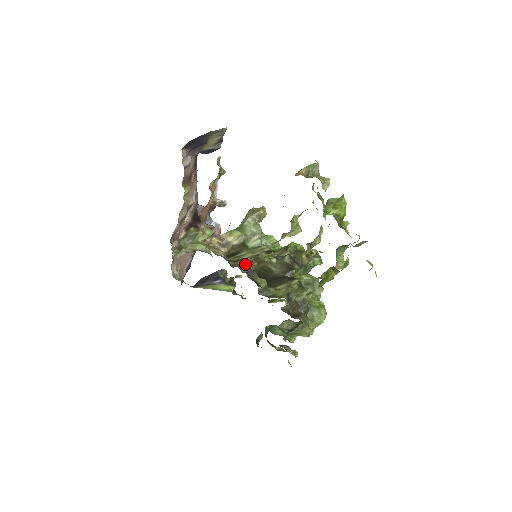
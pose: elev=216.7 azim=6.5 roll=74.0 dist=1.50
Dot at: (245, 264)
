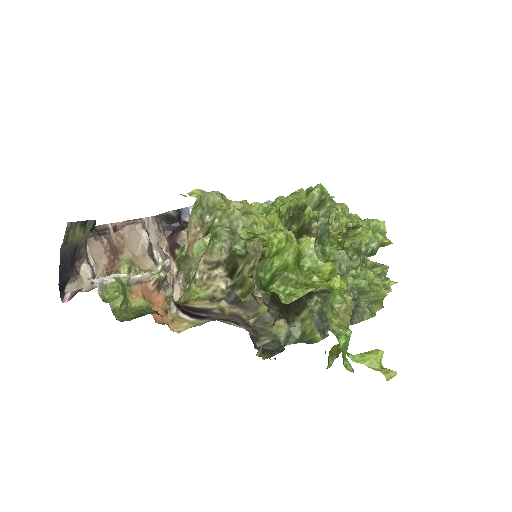
Dot at: (250, 294)
